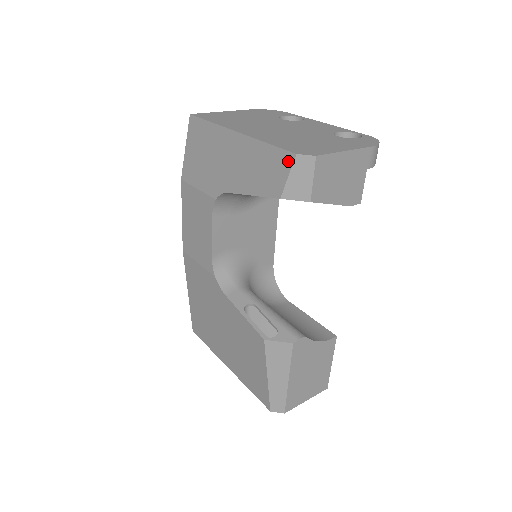
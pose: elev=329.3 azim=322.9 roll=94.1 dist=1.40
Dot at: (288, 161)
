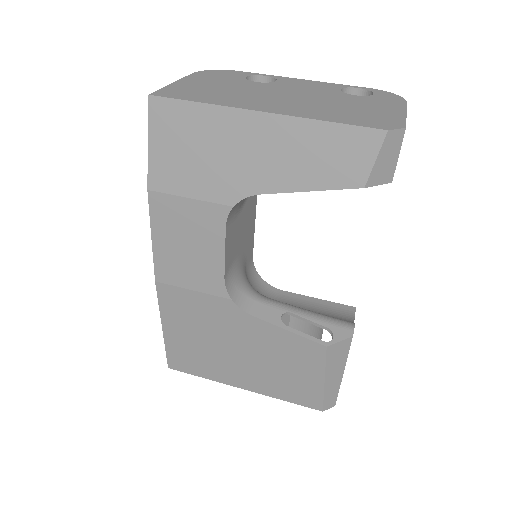
Dot at: (374, 141)
